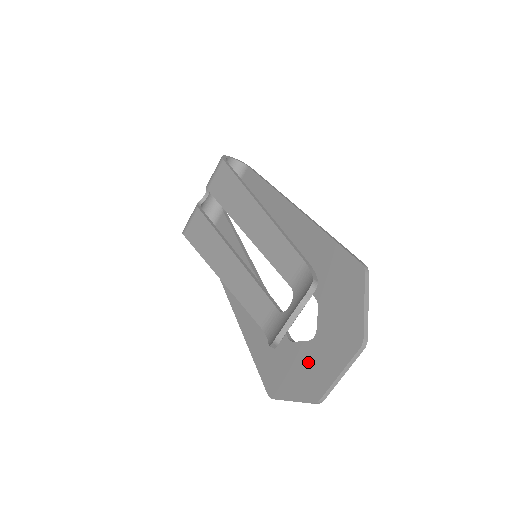
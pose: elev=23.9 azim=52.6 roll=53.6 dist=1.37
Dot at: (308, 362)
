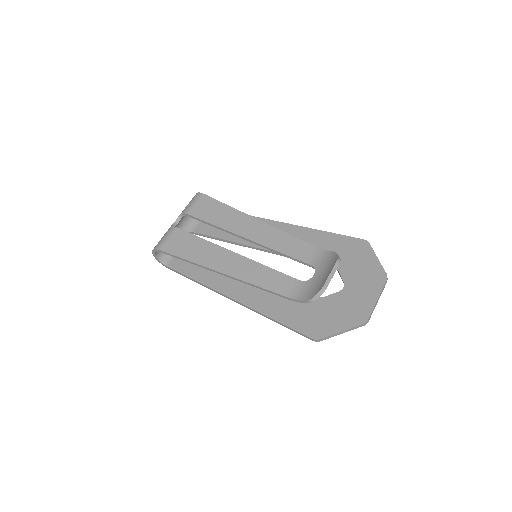
Dot at: (346, 303)
